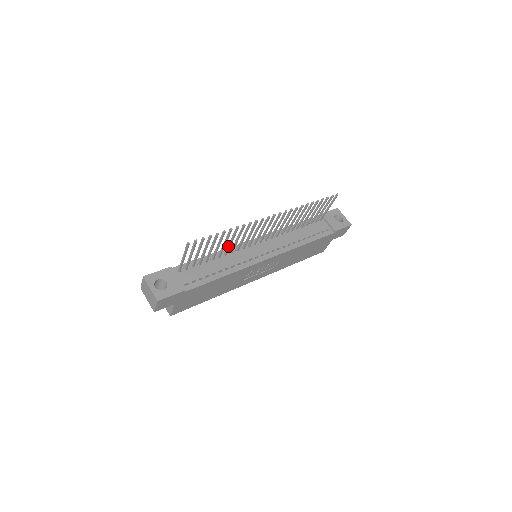
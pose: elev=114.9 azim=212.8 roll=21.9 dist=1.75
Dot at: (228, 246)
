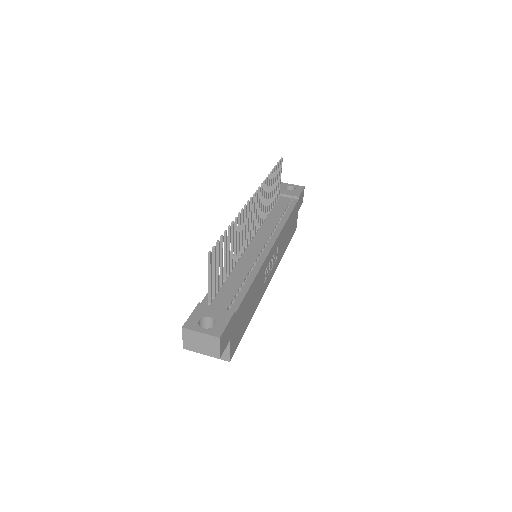
Dot at: (234, 250)
